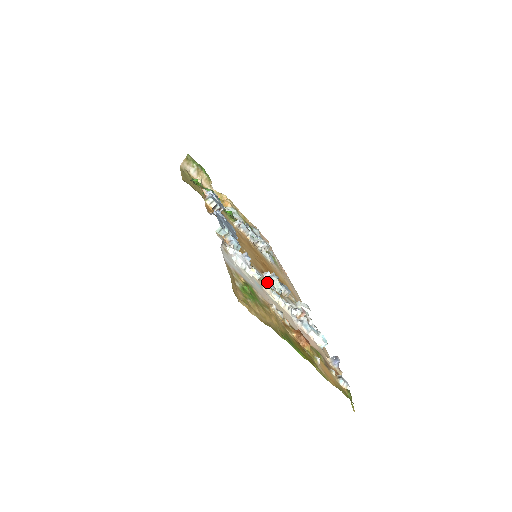
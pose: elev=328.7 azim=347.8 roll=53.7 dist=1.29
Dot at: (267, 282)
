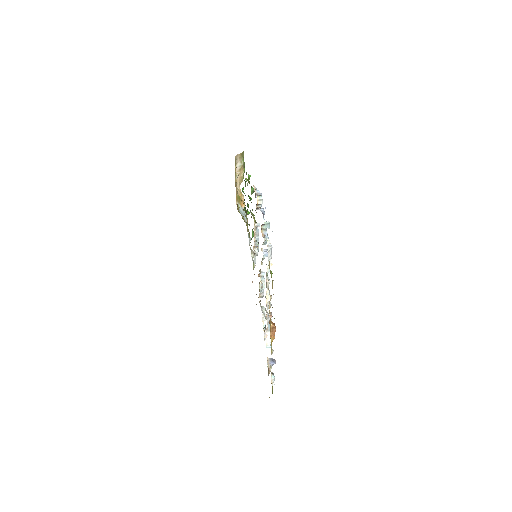
Dot at: (269, 279)
